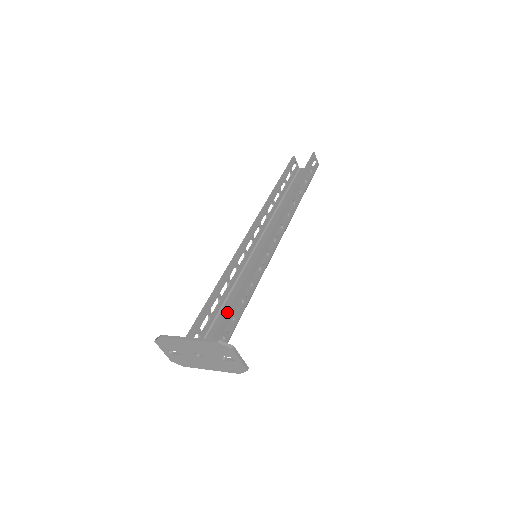
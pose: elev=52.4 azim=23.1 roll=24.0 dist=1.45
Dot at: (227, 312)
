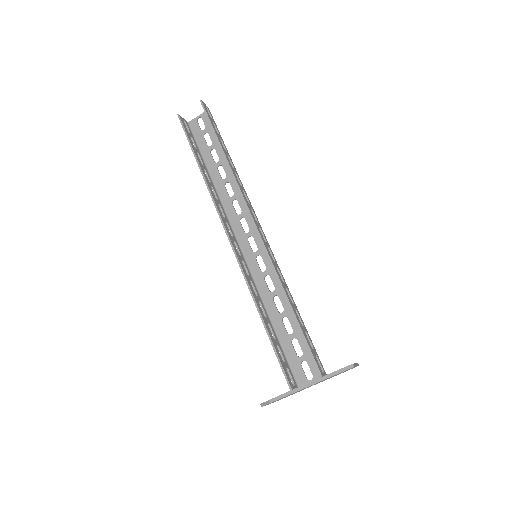
Dot at: (304, 335)
